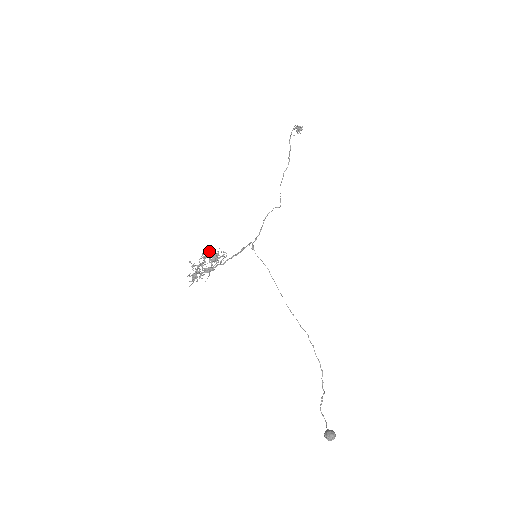
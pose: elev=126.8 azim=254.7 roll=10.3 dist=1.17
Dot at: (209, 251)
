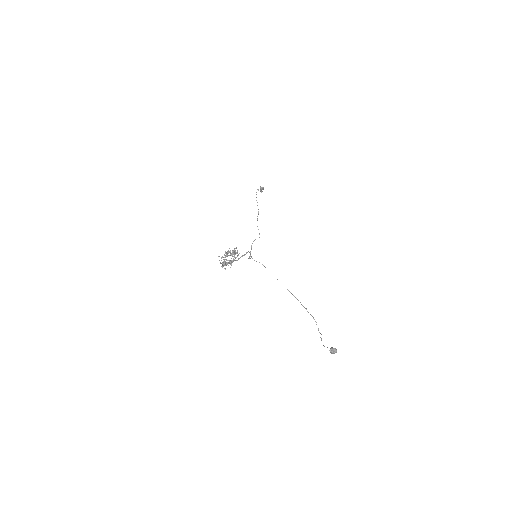
Dot at: (228, 251)
